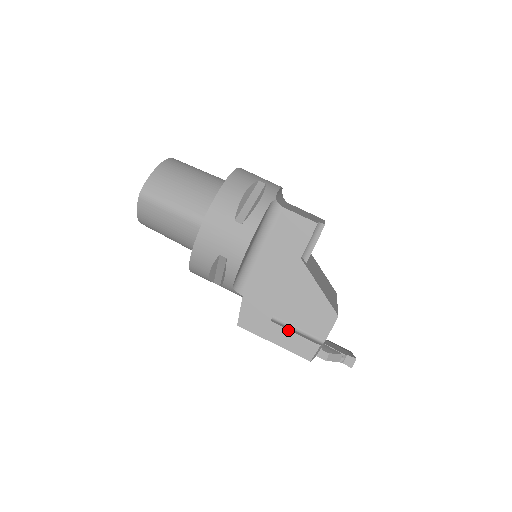
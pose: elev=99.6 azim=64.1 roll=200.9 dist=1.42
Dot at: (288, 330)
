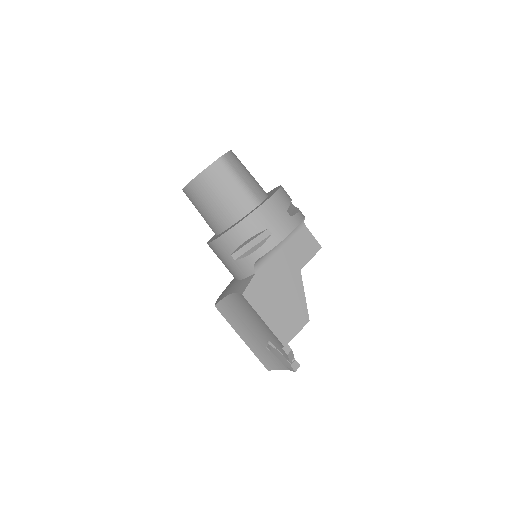
Dot at: occluded
